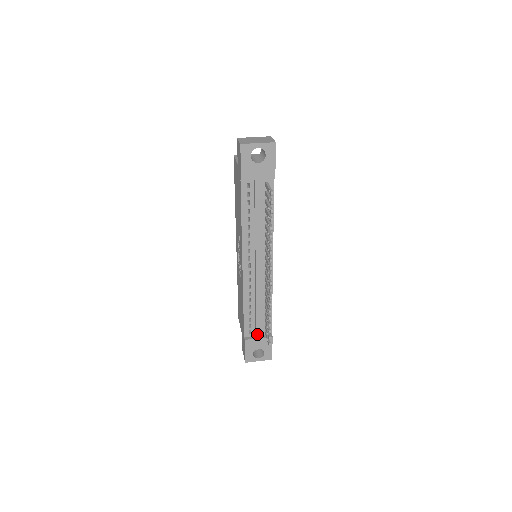
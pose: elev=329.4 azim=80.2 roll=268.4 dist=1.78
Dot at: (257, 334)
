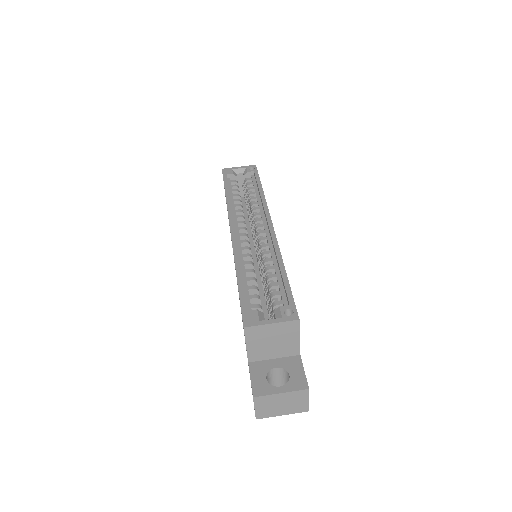
Dot at: occluded
